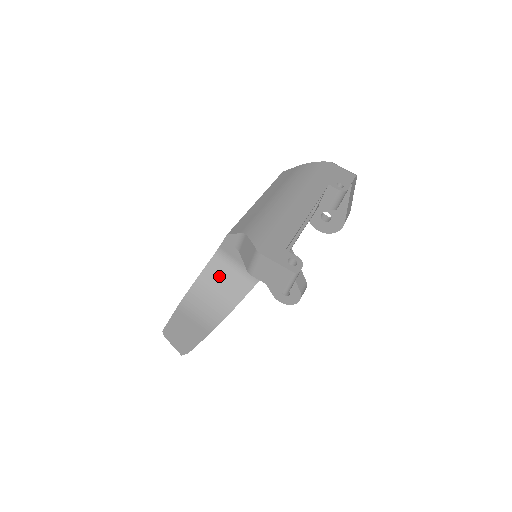
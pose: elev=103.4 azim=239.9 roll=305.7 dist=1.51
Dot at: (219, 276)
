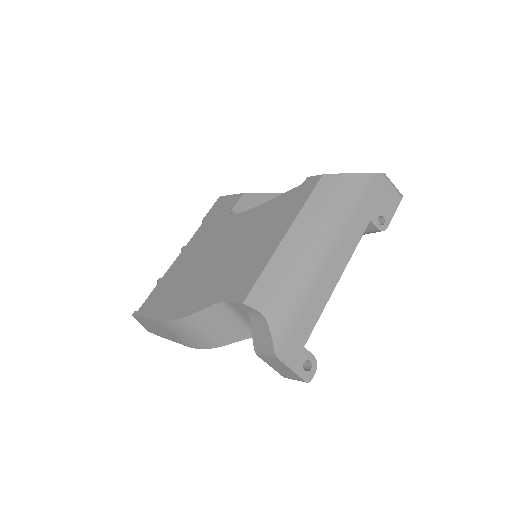
Dot at: (217, 320)
